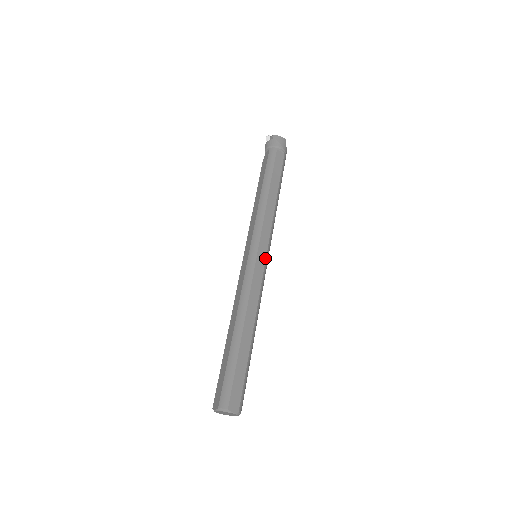
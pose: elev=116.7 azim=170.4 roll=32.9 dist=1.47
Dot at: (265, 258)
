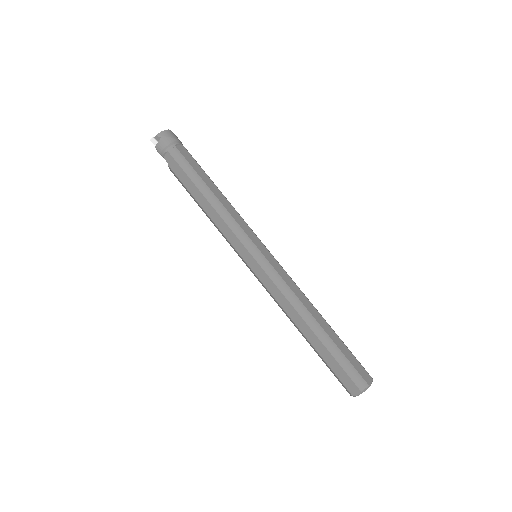
Dot at: (268, 251)
